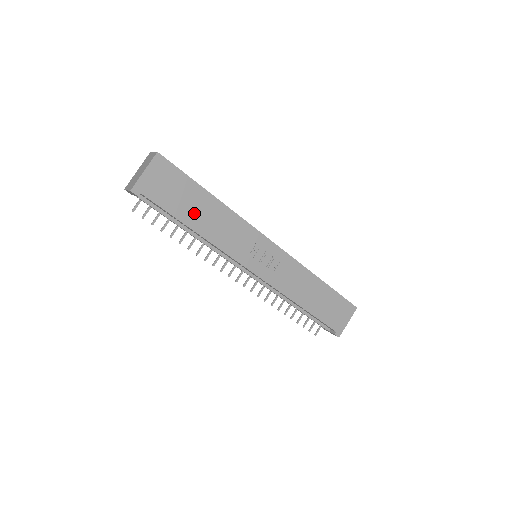
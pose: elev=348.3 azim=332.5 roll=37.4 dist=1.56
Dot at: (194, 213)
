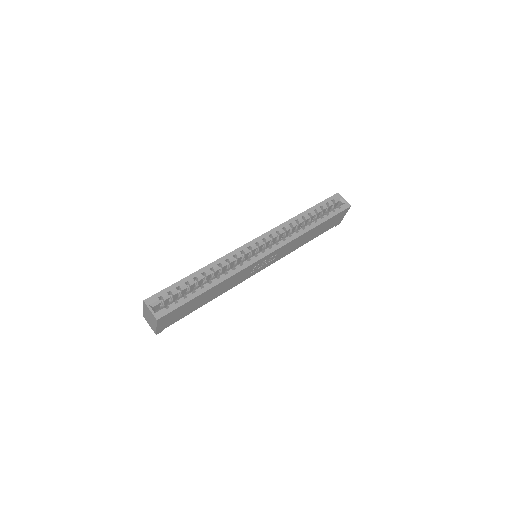
Dot at: (202, 302)
